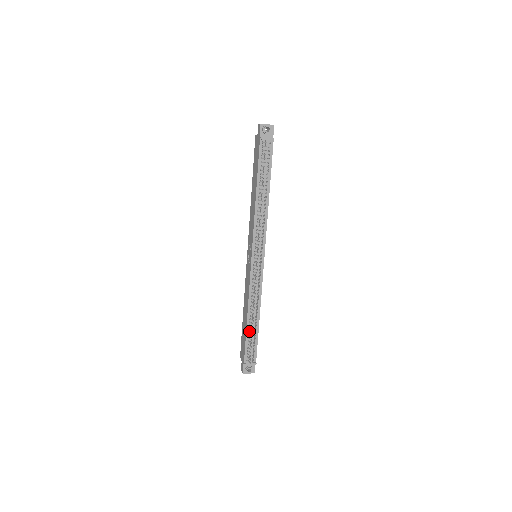
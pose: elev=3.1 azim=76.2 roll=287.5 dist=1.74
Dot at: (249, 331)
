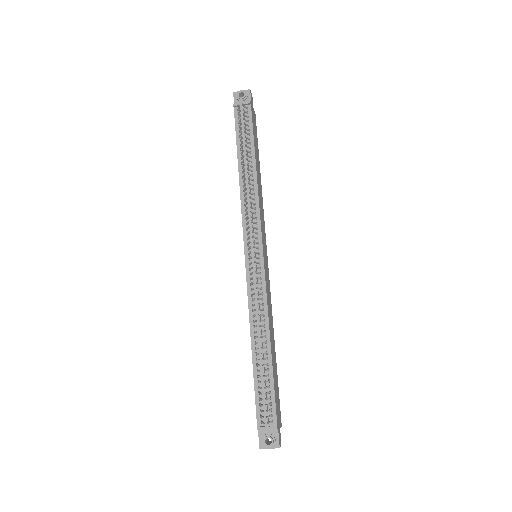
Dot at: (257, 369)
